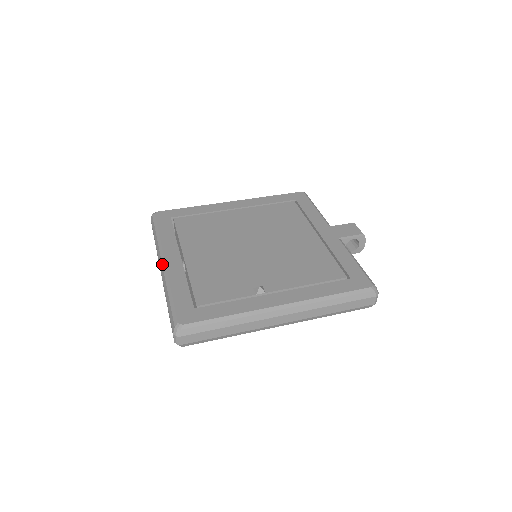
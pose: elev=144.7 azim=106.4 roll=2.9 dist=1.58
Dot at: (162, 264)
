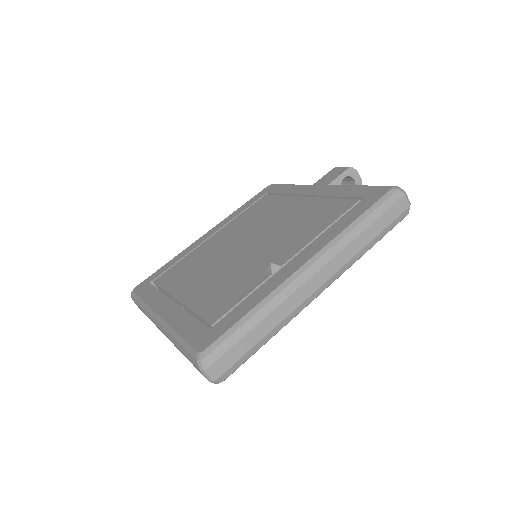
Dot at: (157, 320)
